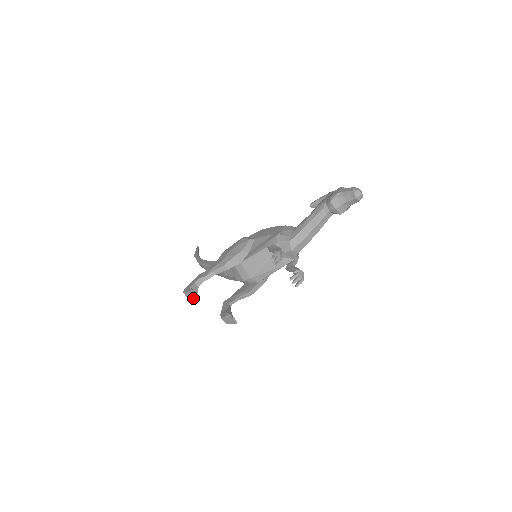
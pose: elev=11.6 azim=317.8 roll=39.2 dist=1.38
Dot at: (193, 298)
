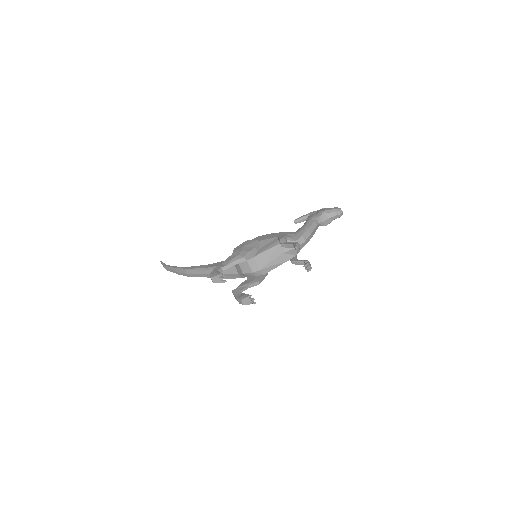
Dot at: (220, 282)
